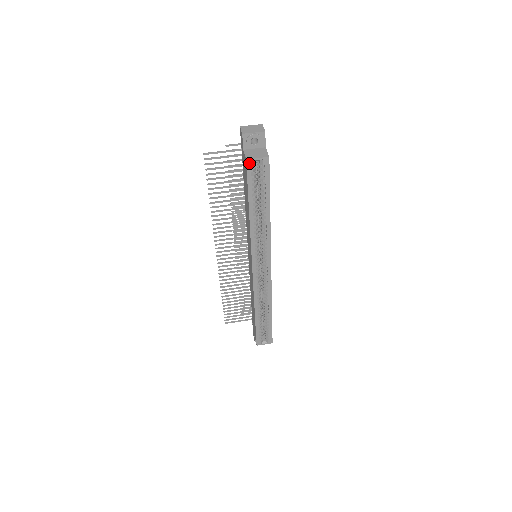
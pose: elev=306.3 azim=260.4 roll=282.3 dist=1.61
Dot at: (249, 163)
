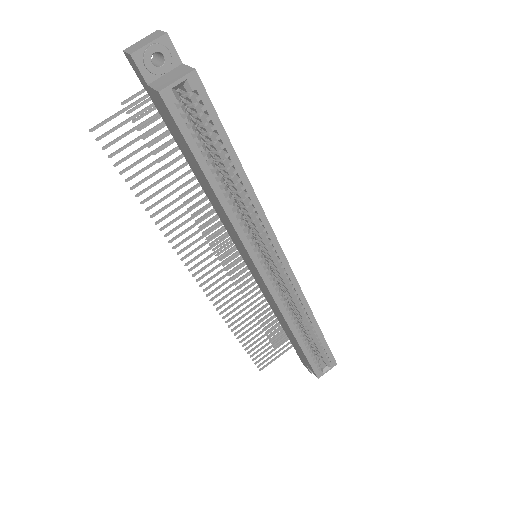
Dot at: (167, 97)
